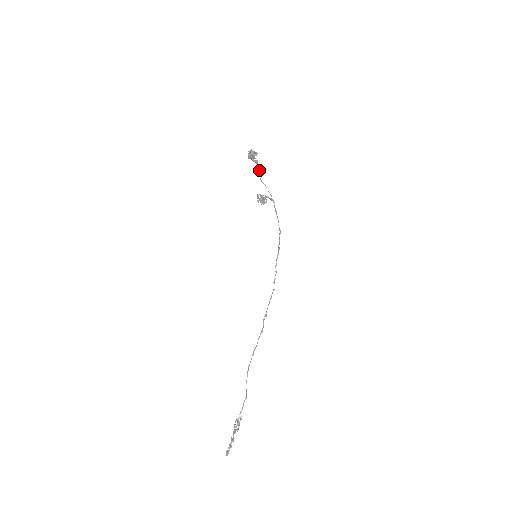
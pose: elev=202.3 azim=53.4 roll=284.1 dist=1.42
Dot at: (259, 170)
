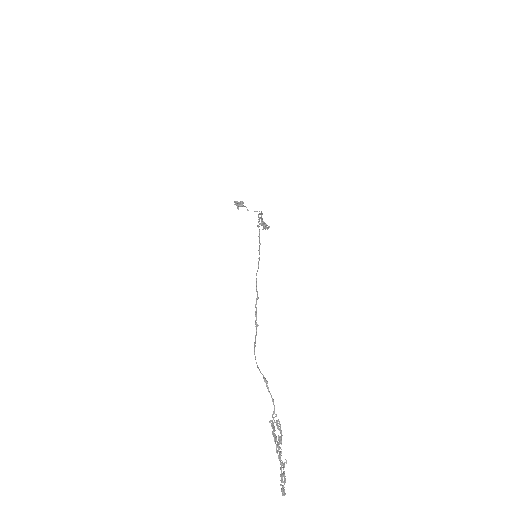
Dot at: occluded
